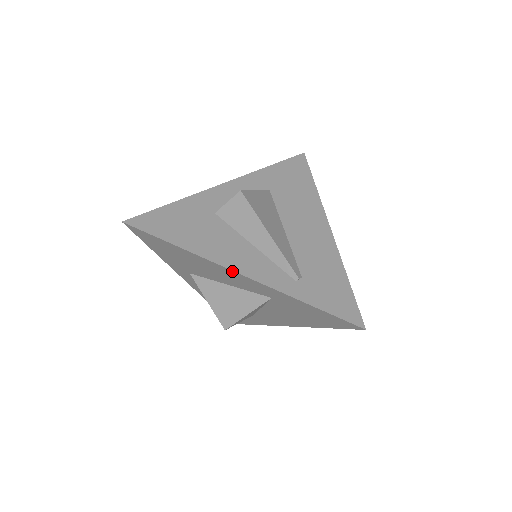
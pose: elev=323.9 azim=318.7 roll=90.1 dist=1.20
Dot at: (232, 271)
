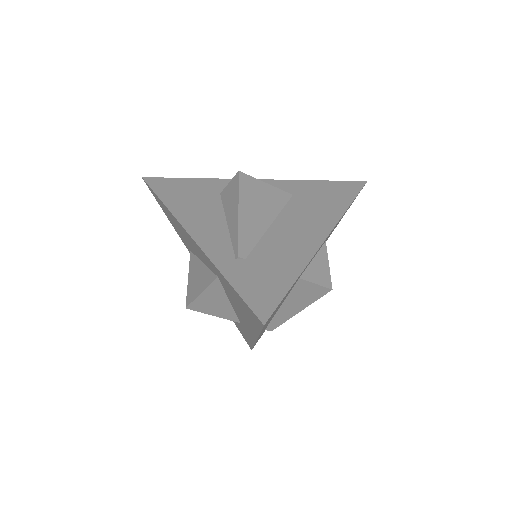
Dot at: (187, 232)
